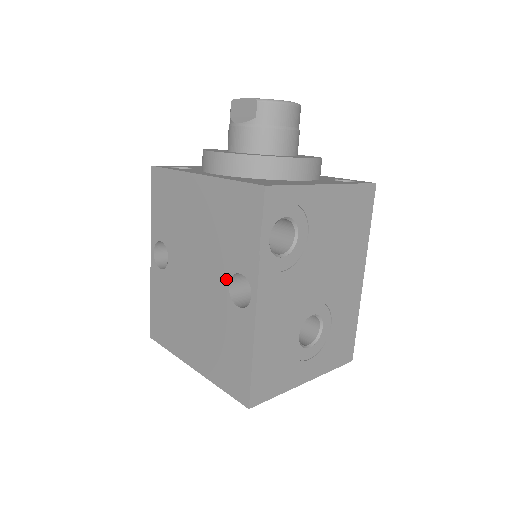
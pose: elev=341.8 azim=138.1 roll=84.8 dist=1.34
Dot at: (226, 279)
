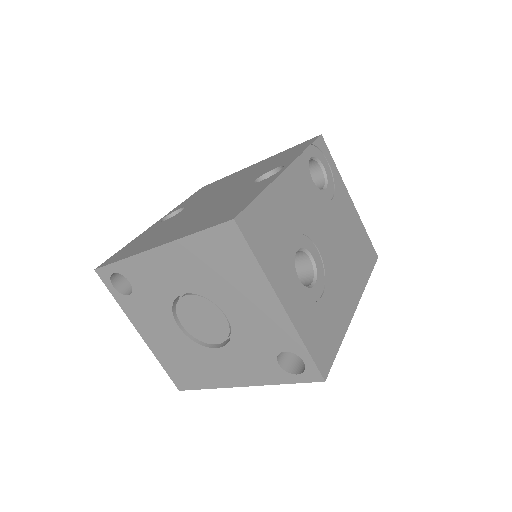
Dot at: (255, 179)
